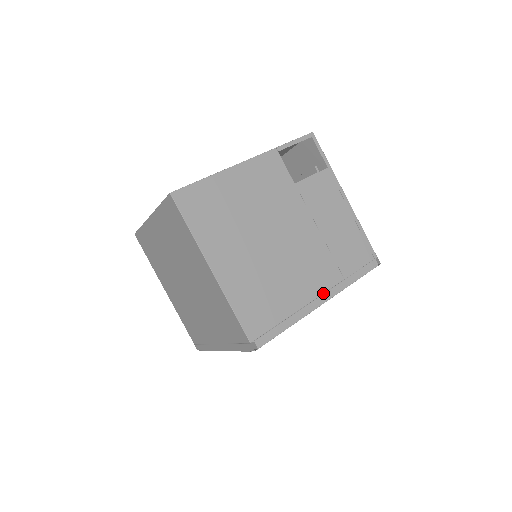
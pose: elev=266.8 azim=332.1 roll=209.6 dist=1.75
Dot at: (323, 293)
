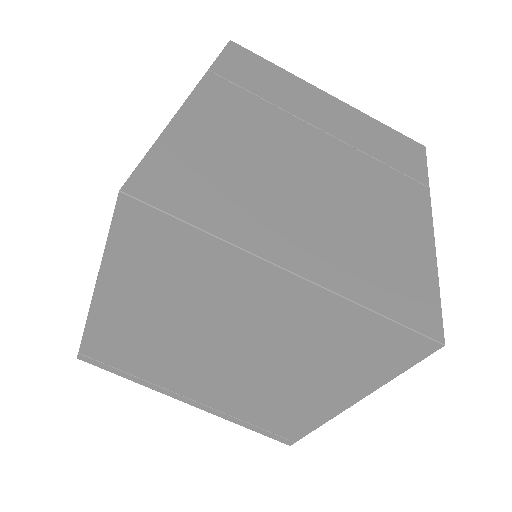
Dot at: occluded
